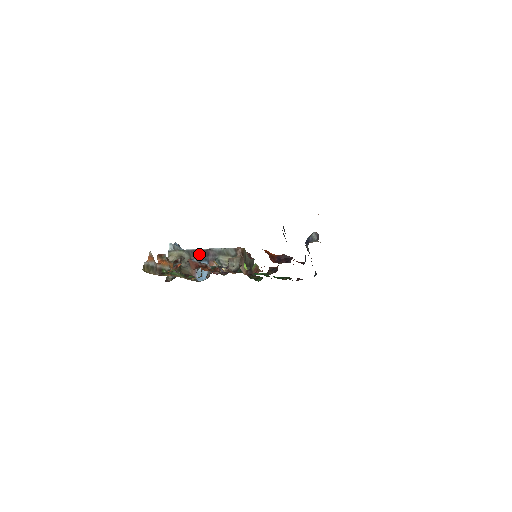
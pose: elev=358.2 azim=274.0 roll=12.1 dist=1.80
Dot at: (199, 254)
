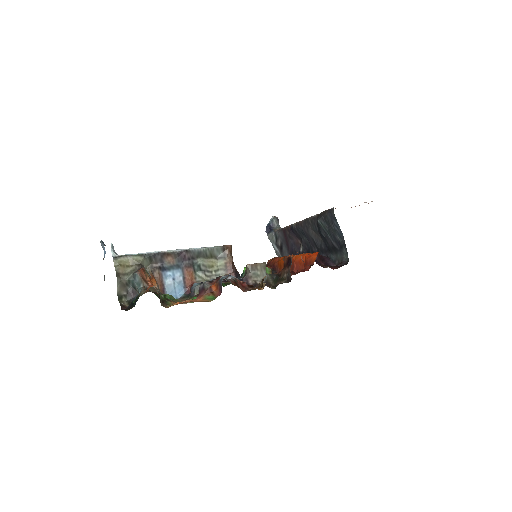
Dot at: (167, 258)
